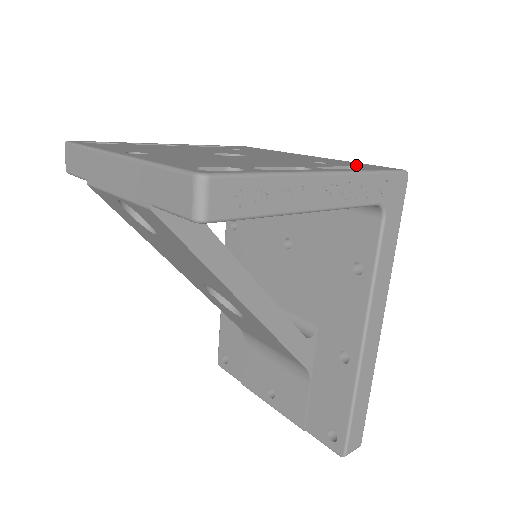
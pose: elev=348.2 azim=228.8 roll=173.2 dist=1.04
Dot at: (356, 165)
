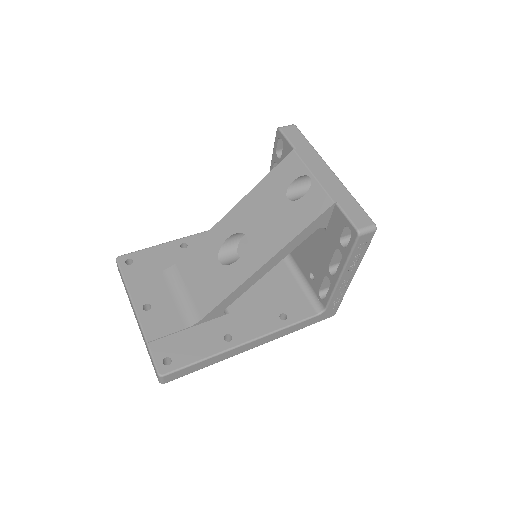
Dot at: occluded
